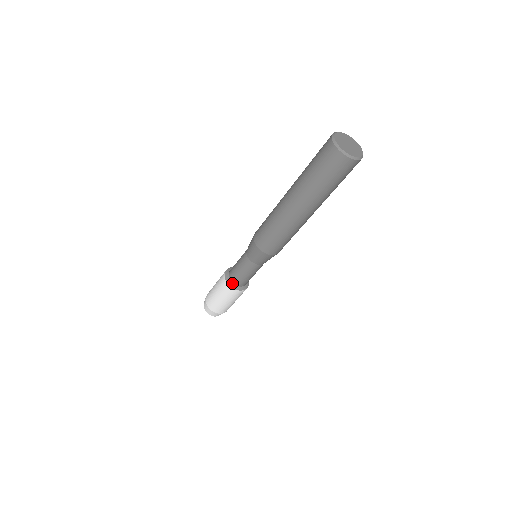
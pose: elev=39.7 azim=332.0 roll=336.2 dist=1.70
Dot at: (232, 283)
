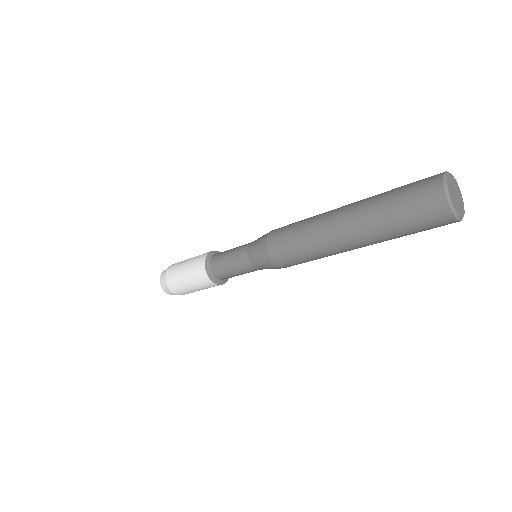
Dot at: (211, 272)
